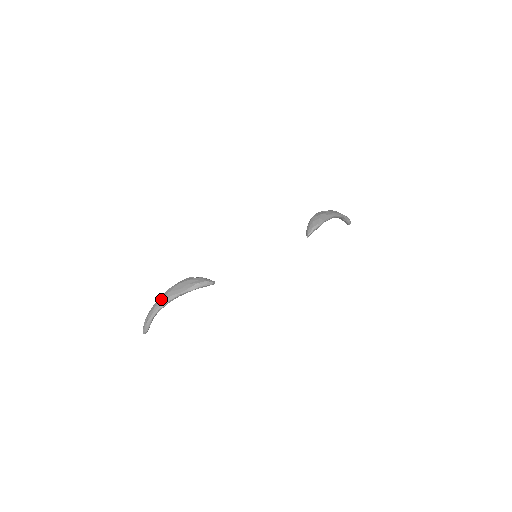
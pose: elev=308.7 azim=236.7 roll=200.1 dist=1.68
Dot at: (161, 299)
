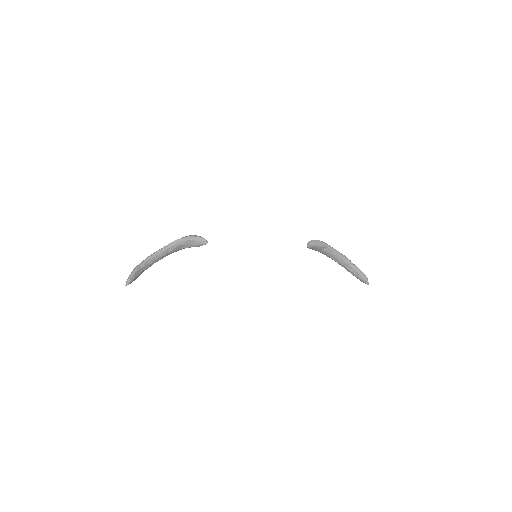
Dot at: occluded
